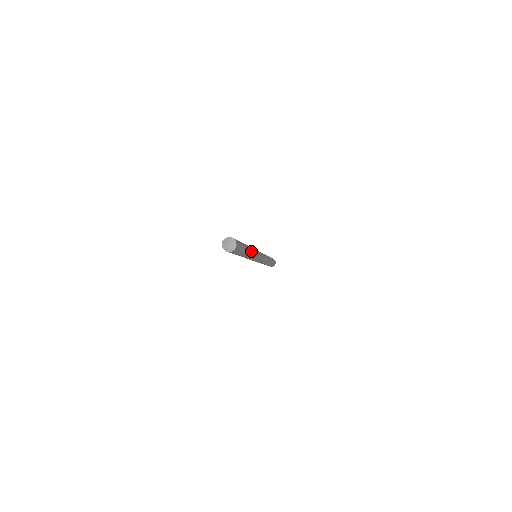
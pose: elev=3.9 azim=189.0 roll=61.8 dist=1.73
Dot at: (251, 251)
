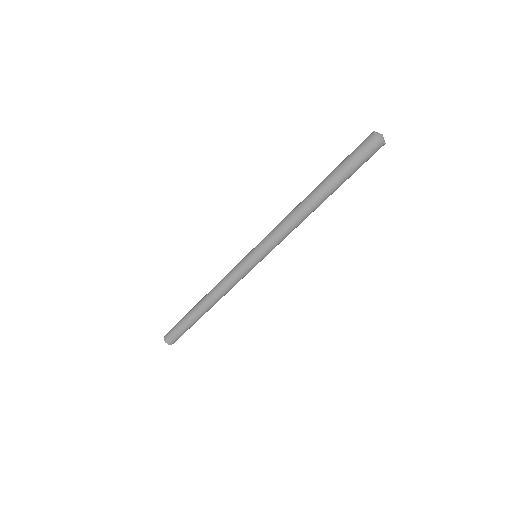
Dot at: occluded
